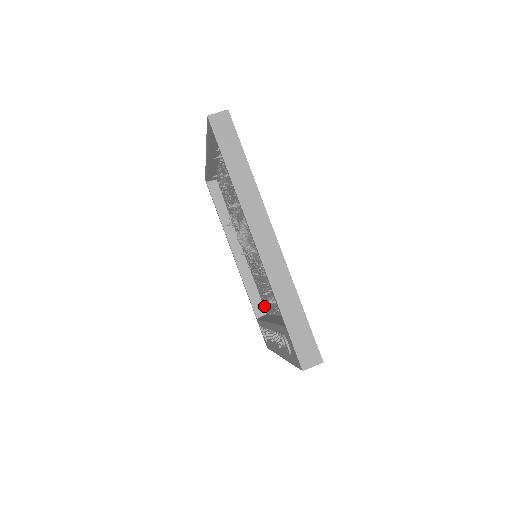
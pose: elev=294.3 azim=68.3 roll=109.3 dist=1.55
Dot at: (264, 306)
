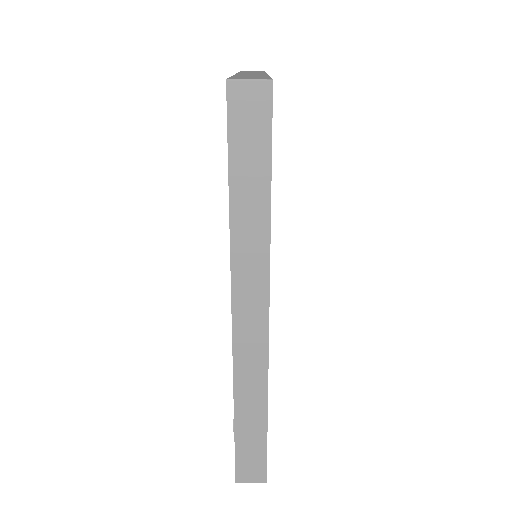
Dot at: occluded
